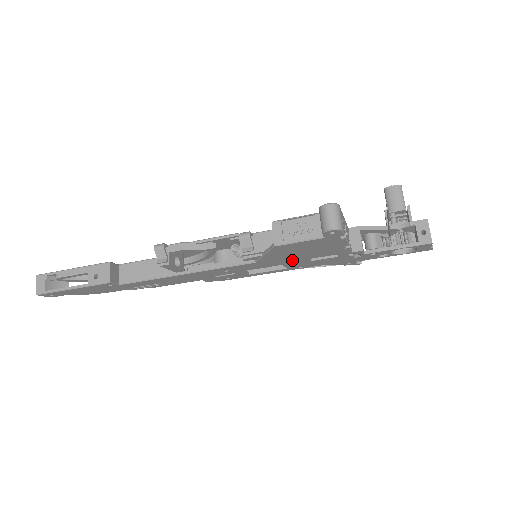
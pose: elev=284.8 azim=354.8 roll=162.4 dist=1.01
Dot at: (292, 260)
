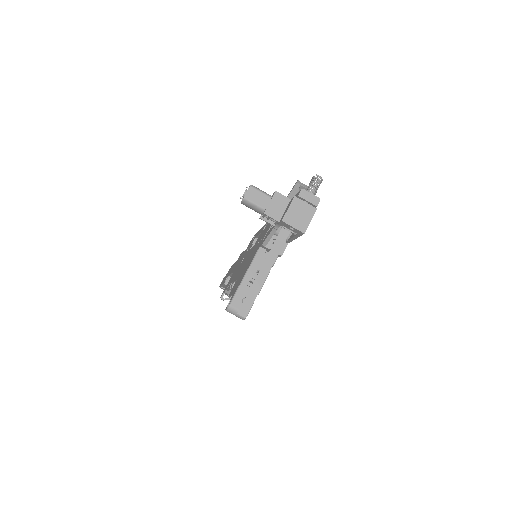
Dot at: occluded
